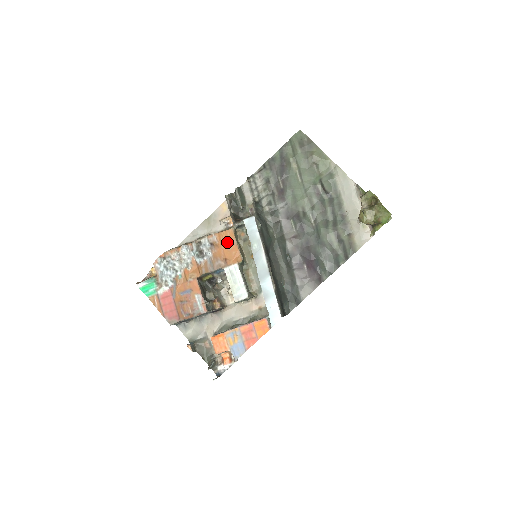
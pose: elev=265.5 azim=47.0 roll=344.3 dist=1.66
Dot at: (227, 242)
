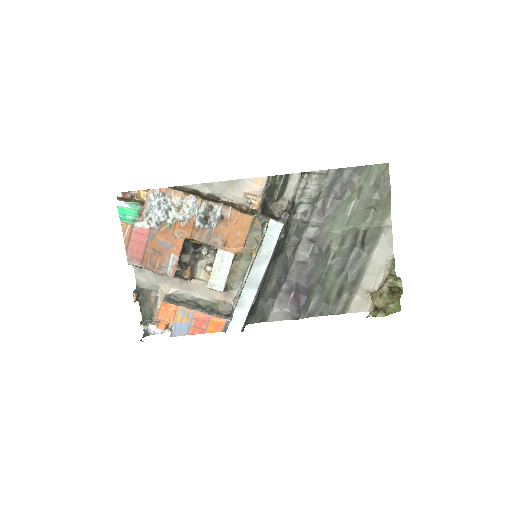
Dot at: (239, 226)
